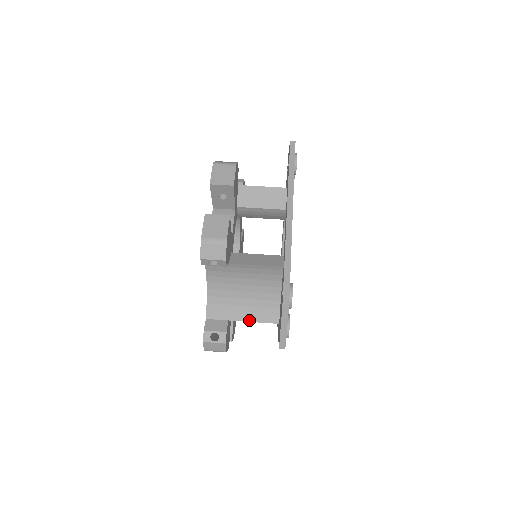
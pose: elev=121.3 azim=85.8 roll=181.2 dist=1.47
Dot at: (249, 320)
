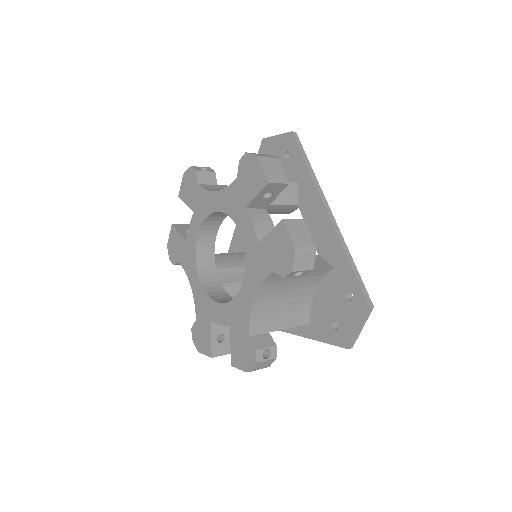
Dot at: (287, 327)
